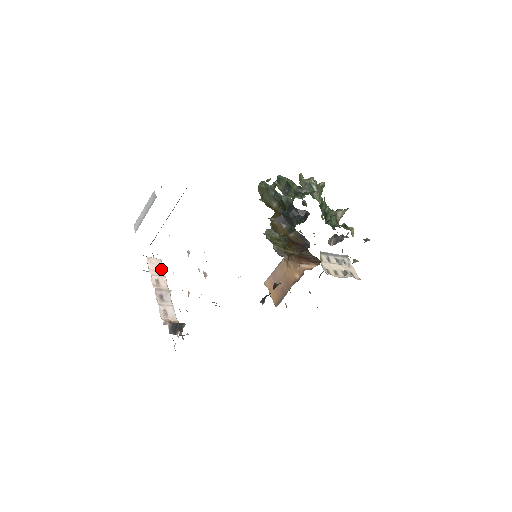
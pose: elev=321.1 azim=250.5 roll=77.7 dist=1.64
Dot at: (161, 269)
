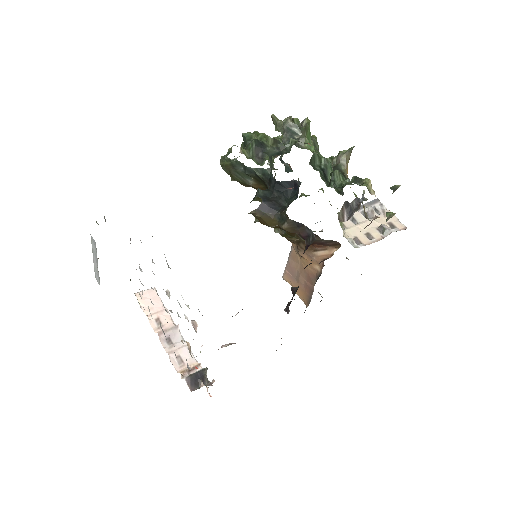
Dot at: (158, 301)
